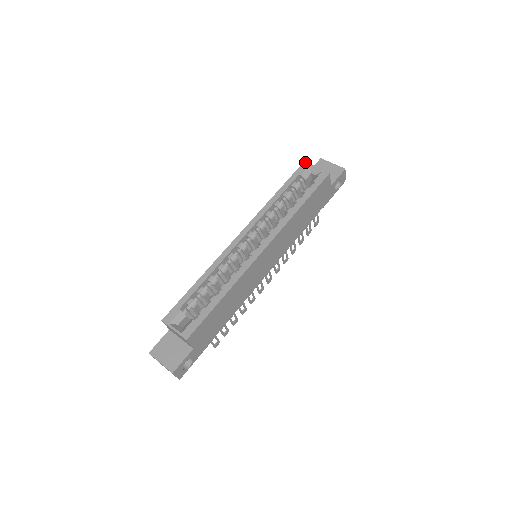
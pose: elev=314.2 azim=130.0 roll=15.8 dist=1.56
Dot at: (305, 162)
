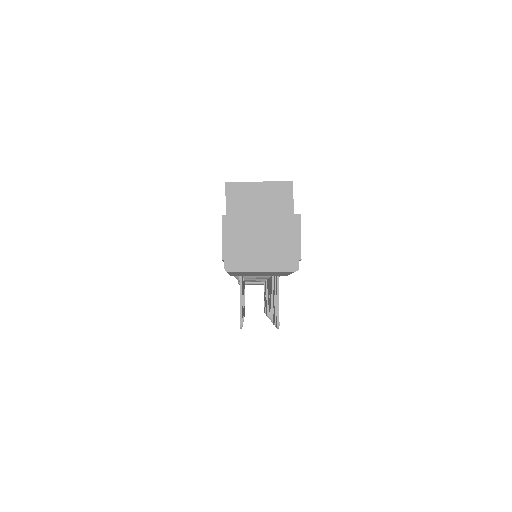
Dot at: occluded
